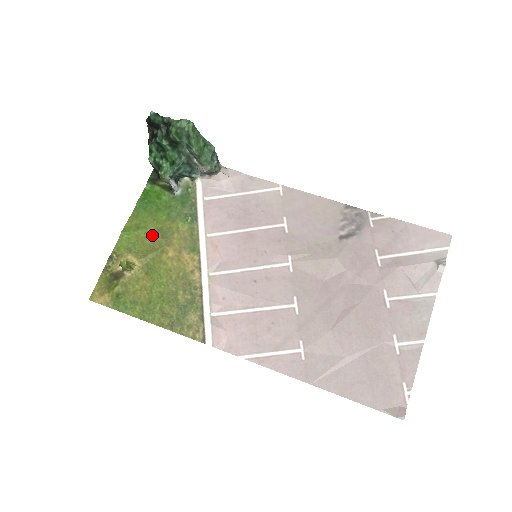
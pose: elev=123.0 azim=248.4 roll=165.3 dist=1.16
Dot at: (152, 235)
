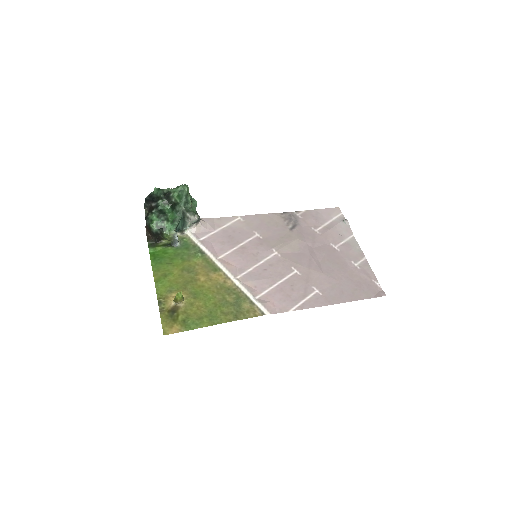
Dot at: (180, 275)
